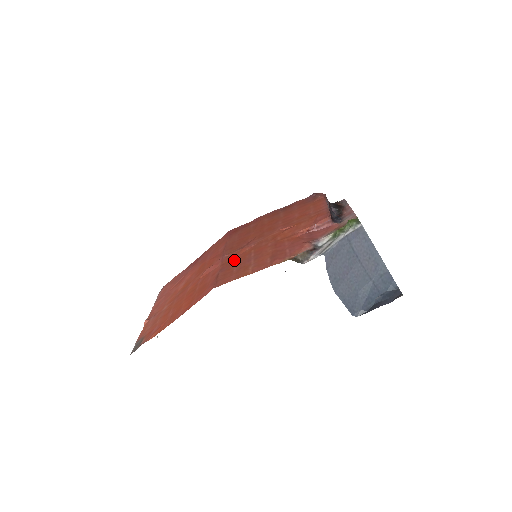
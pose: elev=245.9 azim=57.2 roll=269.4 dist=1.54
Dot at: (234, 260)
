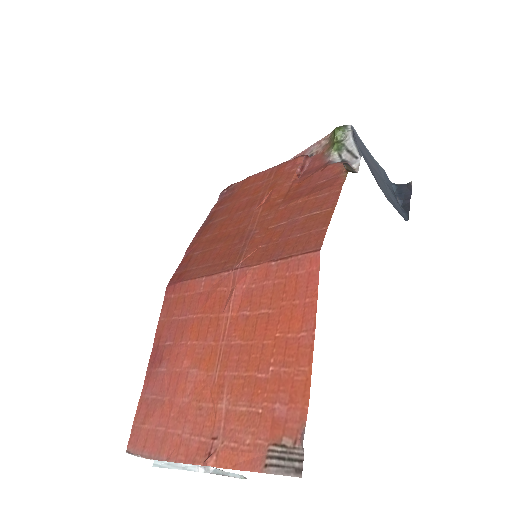
Dot at: (267, 246)
